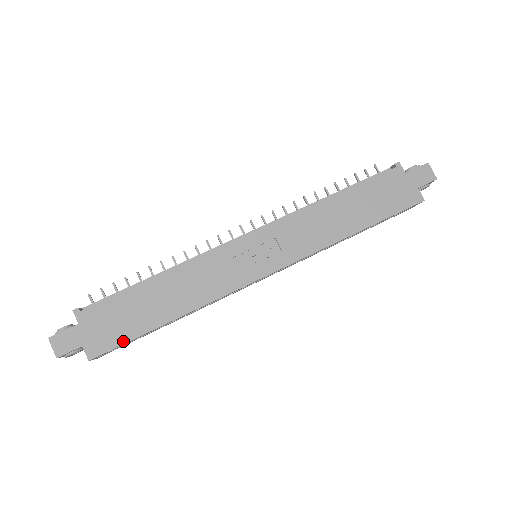
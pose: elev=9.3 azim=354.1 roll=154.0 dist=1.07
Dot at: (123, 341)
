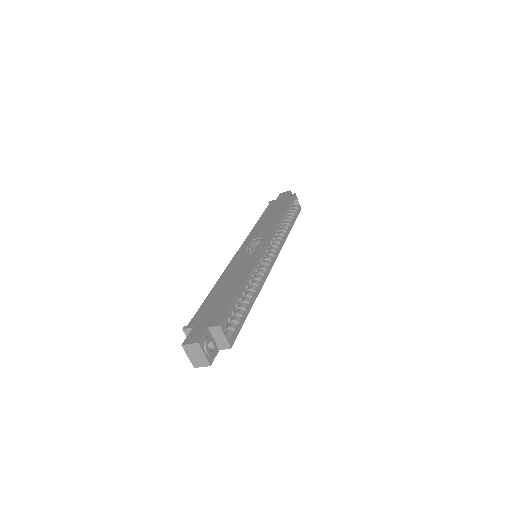
Dot at: (228, 306)
